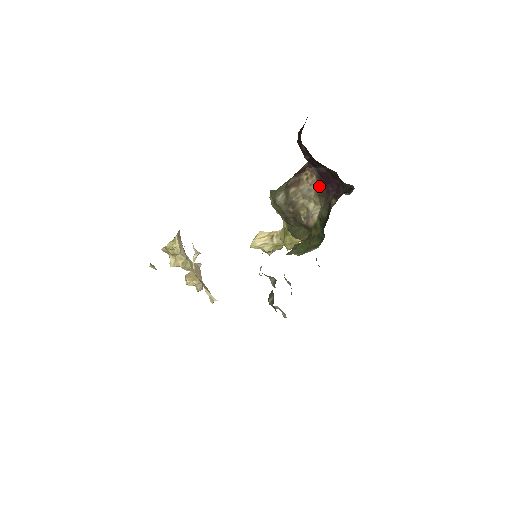
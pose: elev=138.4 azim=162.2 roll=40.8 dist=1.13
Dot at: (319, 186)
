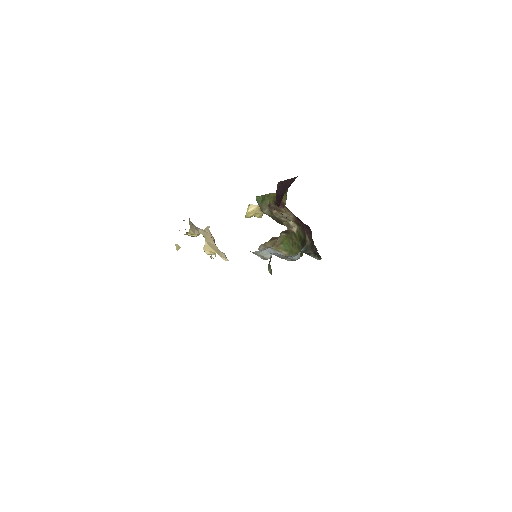
Dot at: (295, 219)
